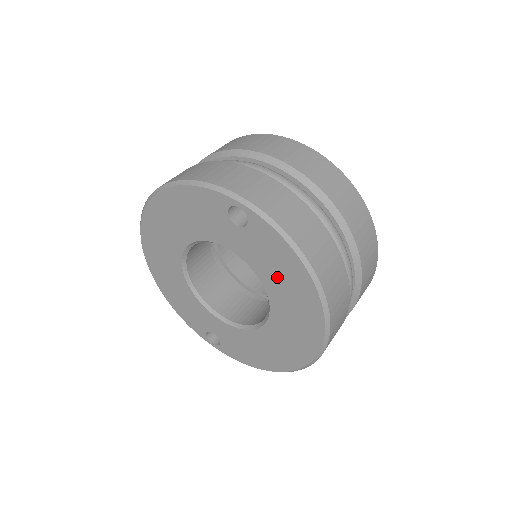
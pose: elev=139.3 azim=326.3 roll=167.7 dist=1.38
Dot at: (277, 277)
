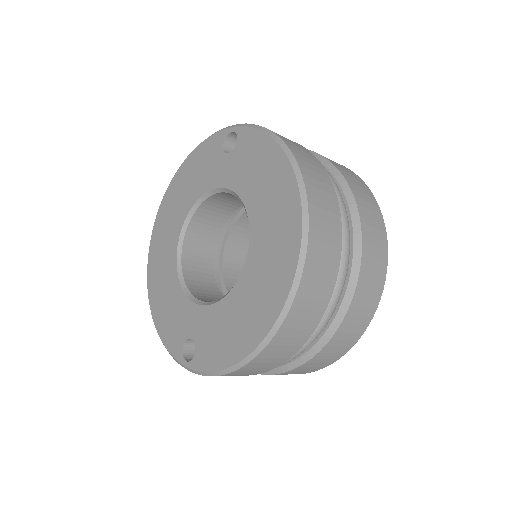
Dot at: (257, 183)
